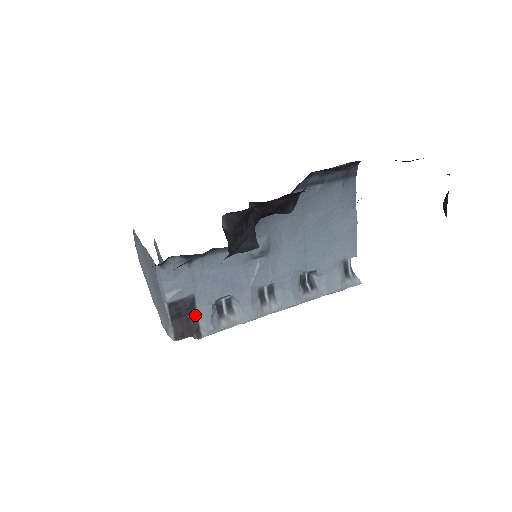
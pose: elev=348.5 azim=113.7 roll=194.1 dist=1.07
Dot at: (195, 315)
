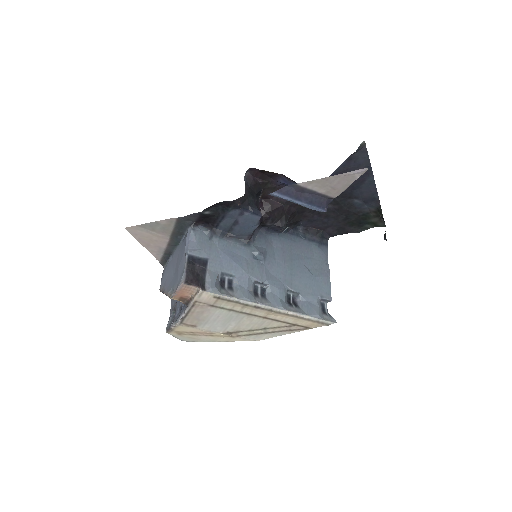
Dot at: (204, 274)
